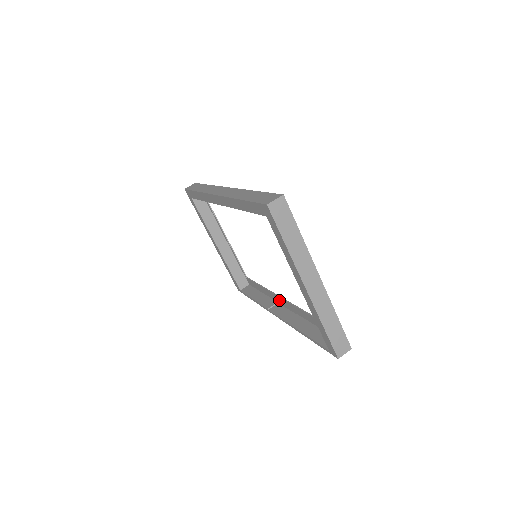
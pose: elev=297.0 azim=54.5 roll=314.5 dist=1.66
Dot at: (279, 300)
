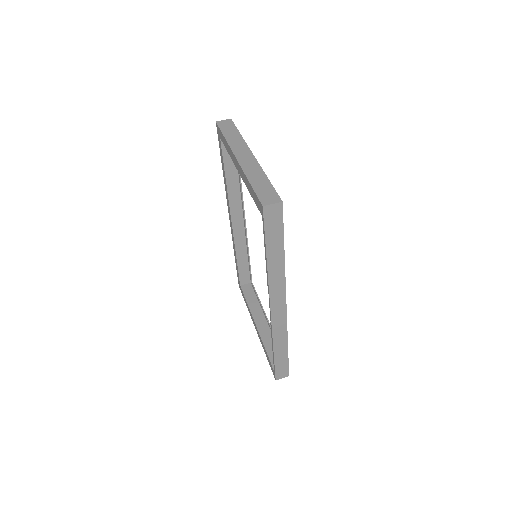
Dot at: occluded
